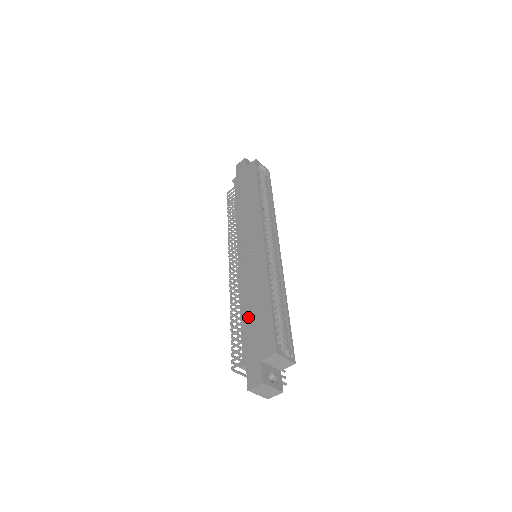
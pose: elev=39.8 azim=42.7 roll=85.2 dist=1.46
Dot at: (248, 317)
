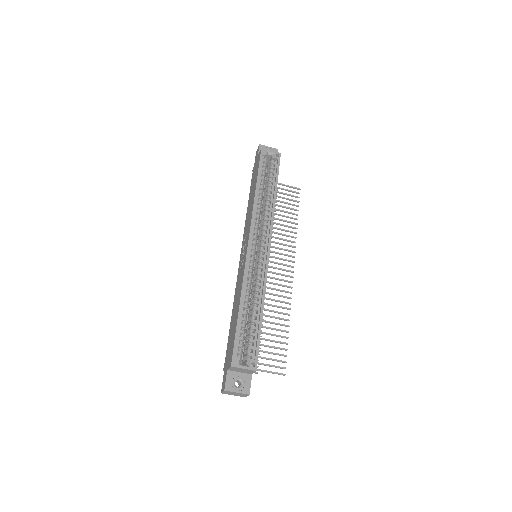
Dot at: (231, 325)
